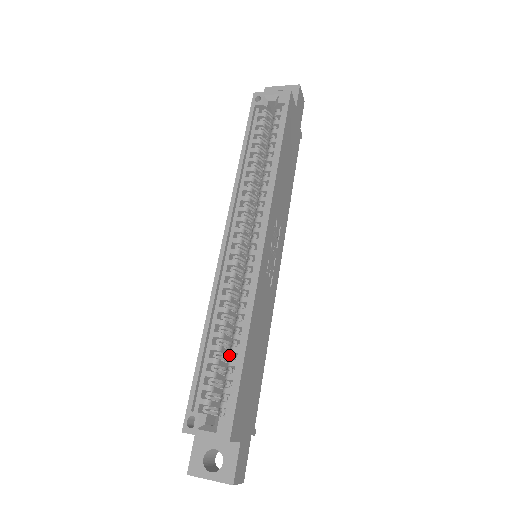
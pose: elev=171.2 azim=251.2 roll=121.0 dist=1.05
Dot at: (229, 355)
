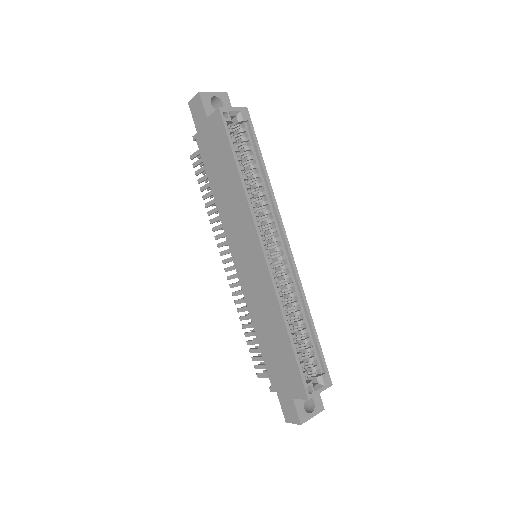
Dot at: occluded
